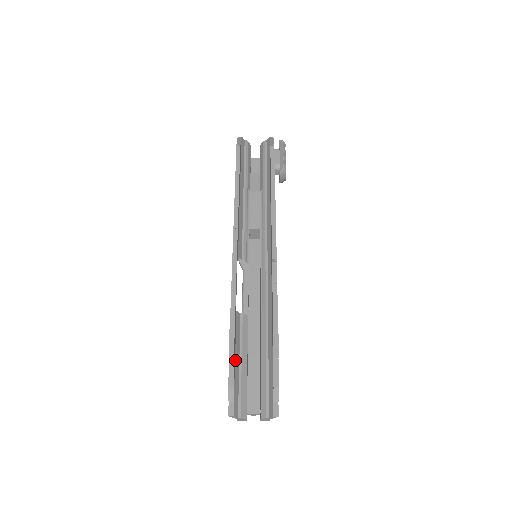
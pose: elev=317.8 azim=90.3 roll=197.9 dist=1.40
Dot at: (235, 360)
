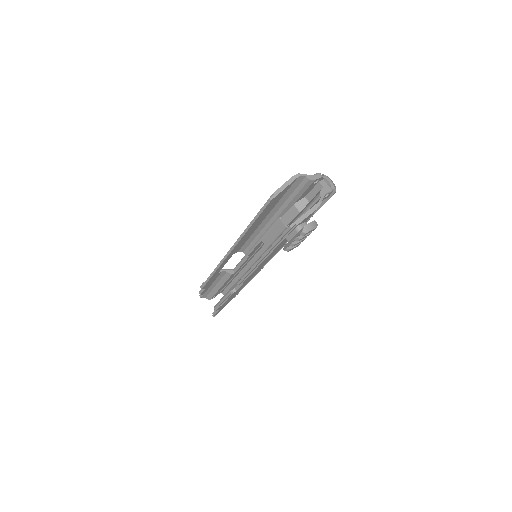
Dot at: (211, 285)
